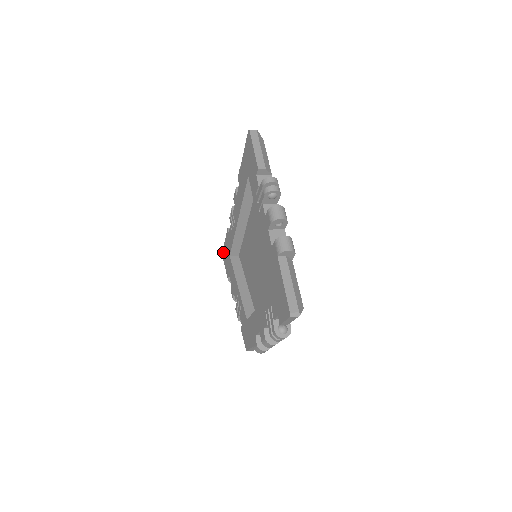
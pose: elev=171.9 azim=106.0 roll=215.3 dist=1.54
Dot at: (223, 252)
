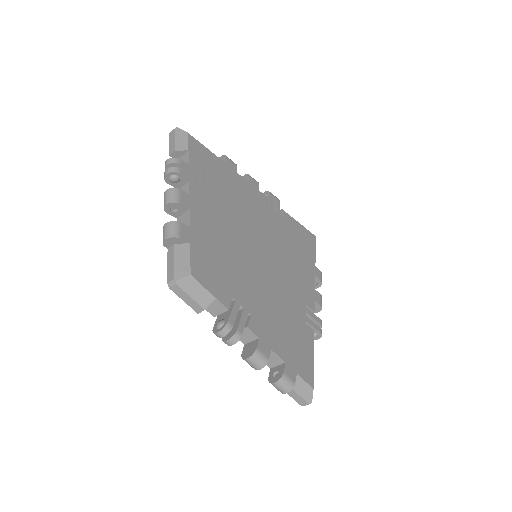
Dot at: occluded
